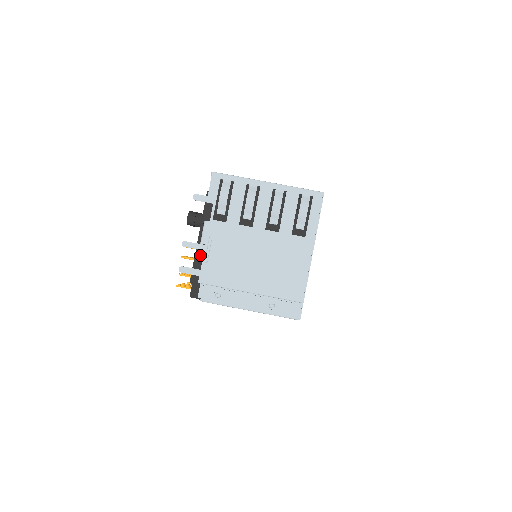
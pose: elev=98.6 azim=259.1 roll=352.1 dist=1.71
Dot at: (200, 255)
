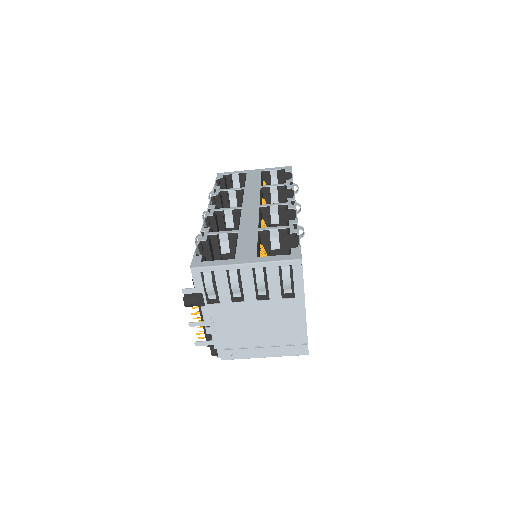
Dot at: (208, 331)
